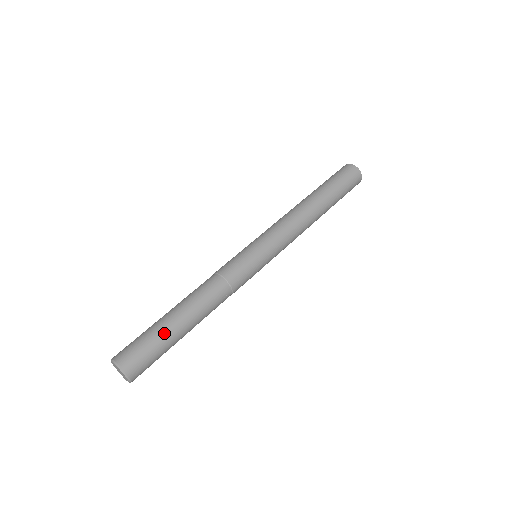
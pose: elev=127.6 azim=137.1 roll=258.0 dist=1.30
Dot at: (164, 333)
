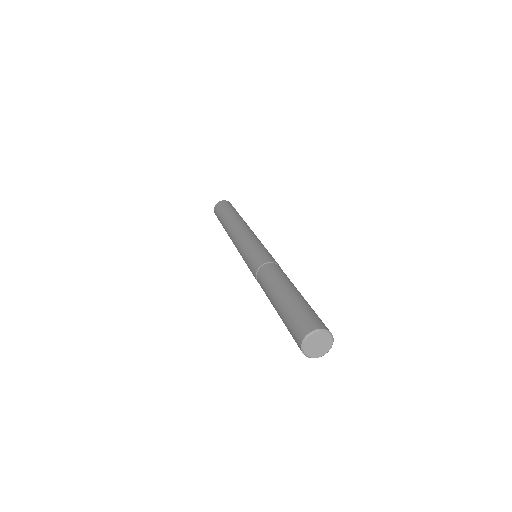
Dot at: (302, 300)
